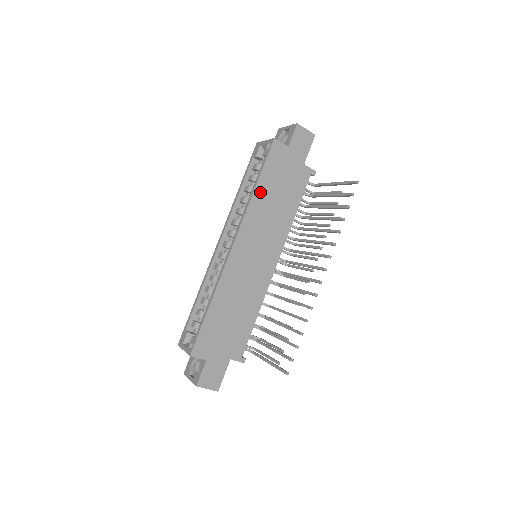
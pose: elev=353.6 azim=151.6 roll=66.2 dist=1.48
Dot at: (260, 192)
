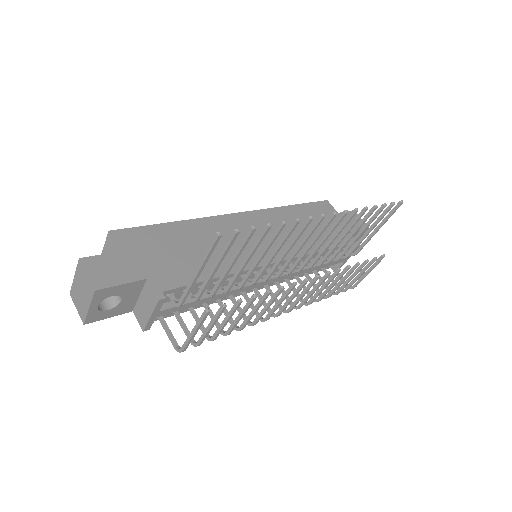
Dot at: (293, 211)
